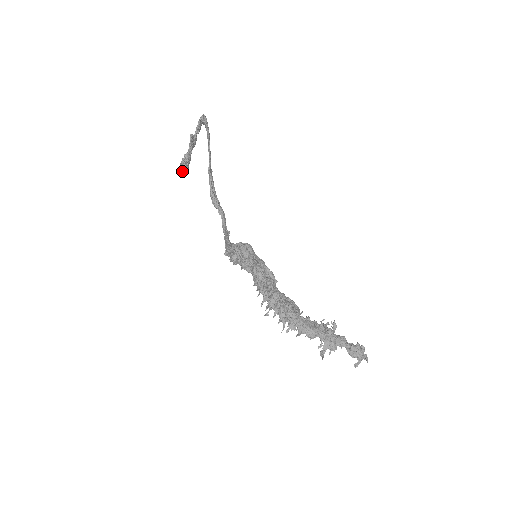
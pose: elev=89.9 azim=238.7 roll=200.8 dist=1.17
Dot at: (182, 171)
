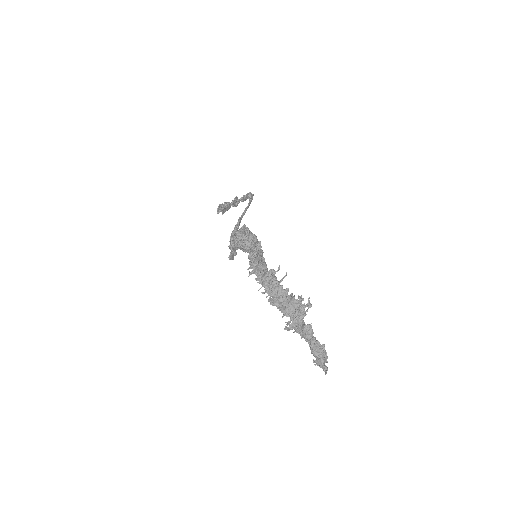
Dot at: (218, 209)
